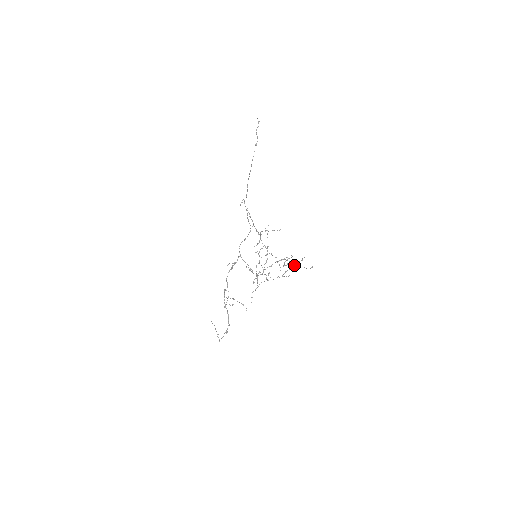
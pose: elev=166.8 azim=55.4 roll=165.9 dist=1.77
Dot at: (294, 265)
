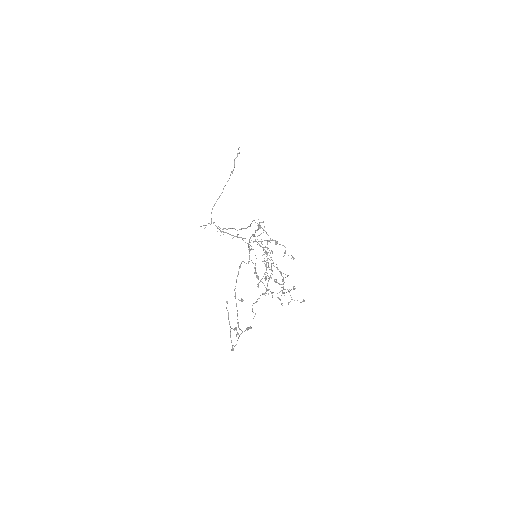
Dot at: (288, 290)
